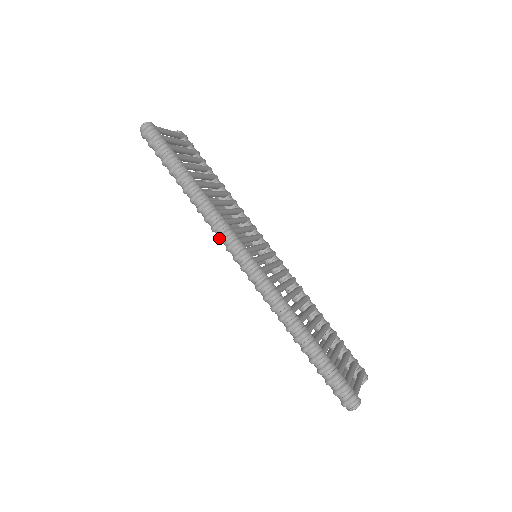
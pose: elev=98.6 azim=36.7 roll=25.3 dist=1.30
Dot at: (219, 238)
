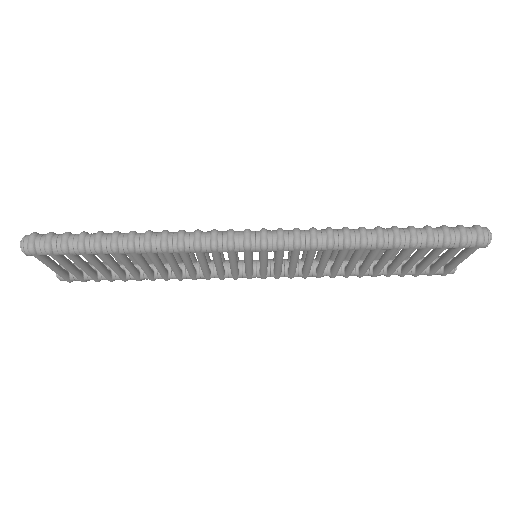
Dot at: (212, 244)
